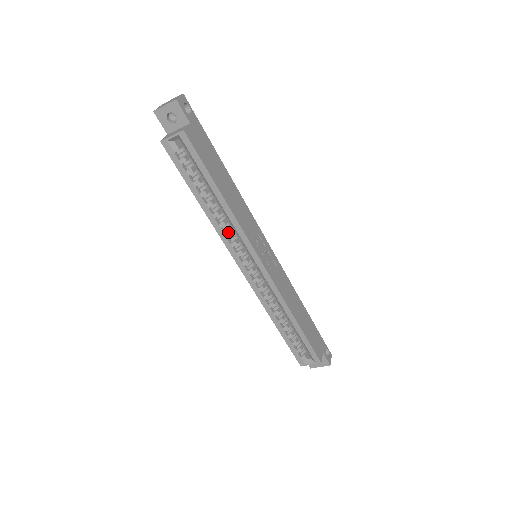
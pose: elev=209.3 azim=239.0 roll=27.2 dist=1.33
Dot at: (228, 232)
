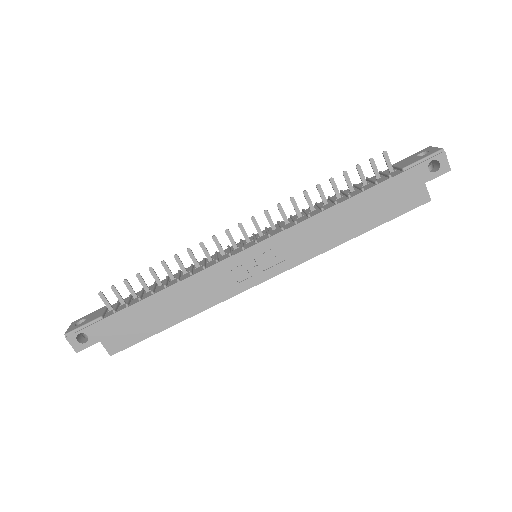
Dot at: occluded
